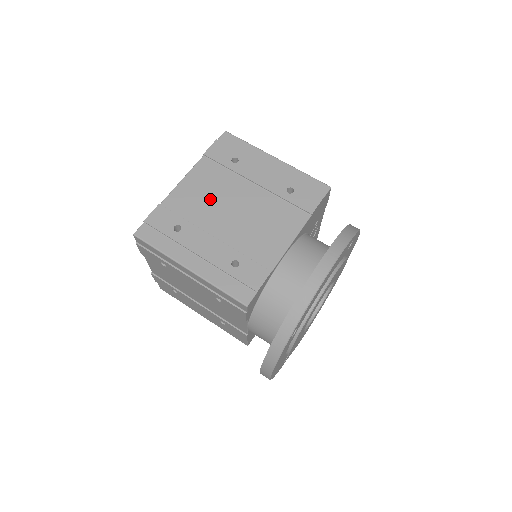
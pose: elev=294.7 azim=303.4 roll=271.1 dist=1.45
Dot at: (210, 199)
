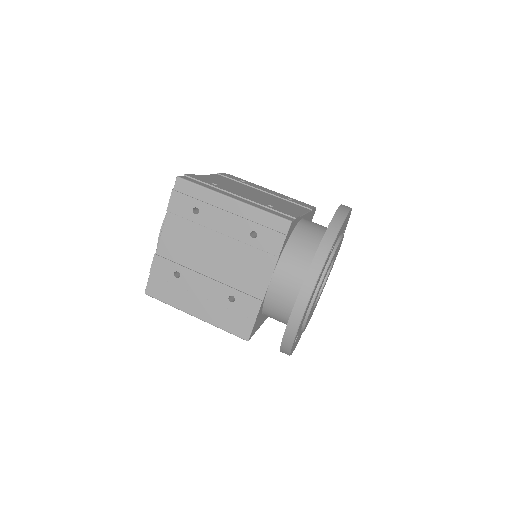
Dot at: (233, 185)
